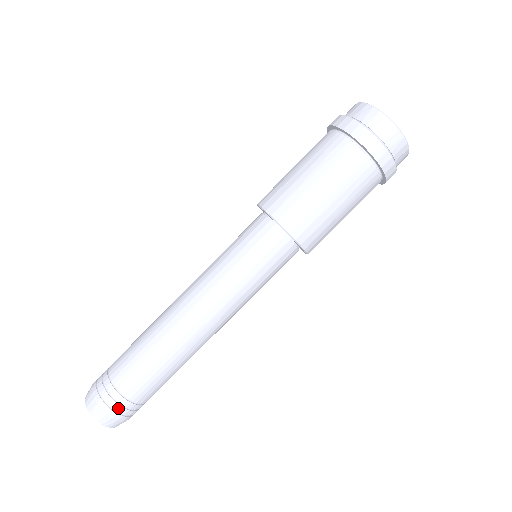
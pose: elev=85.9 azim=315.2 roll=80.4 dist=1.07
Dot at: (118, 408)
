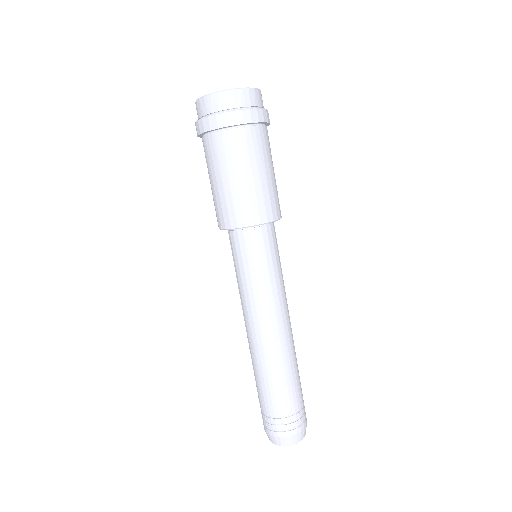
Dot at: (275, 428)
